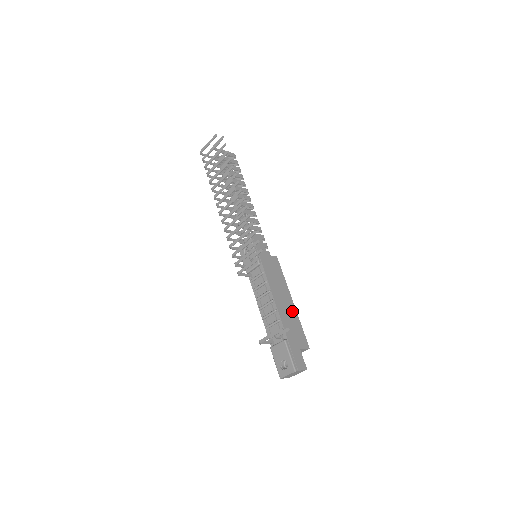
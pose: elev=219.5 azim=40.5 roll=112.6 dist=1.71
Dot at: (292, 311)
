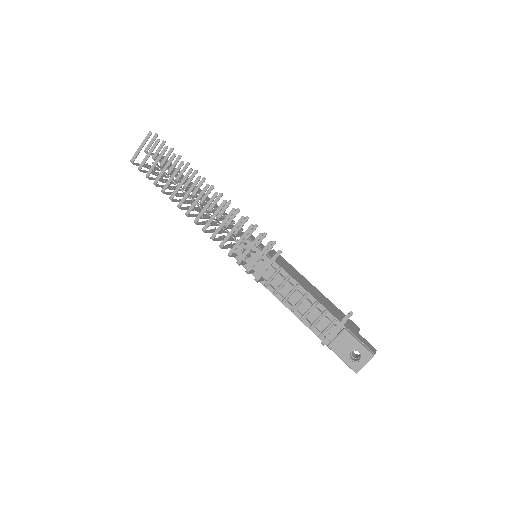
Dot at: (324, 298)
